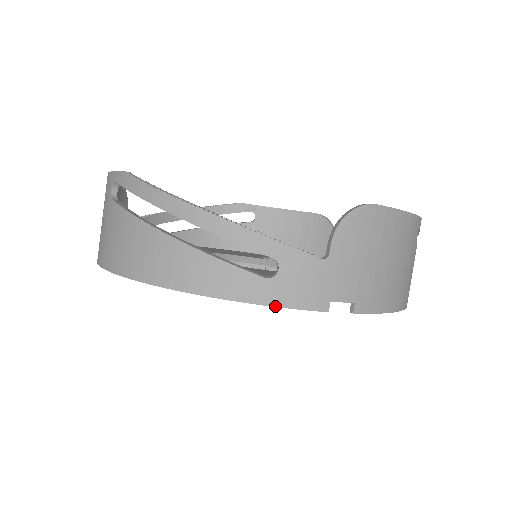
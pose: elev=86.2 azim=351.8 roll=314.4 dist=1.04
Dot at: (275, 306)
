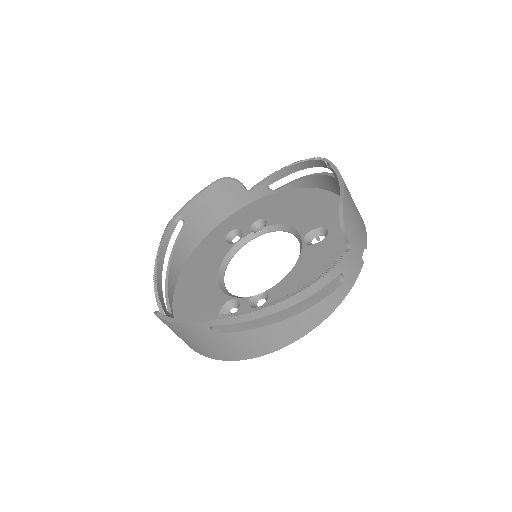
Dot at: occluded
